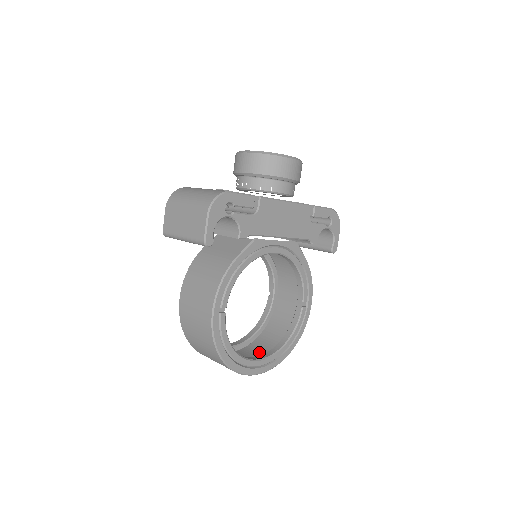
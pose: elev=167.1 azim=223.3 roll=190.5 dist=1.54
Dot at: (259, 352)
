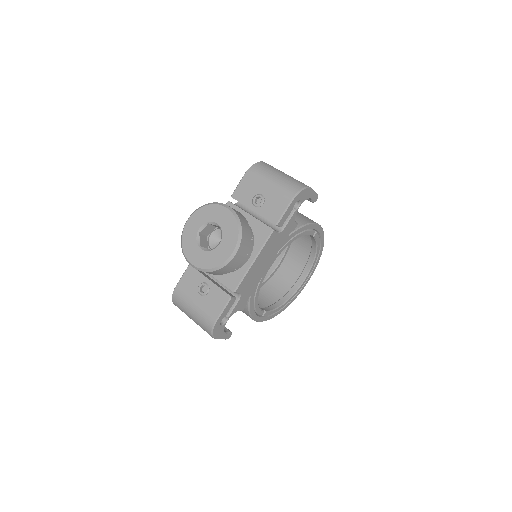
Dot at: (300, 258)
